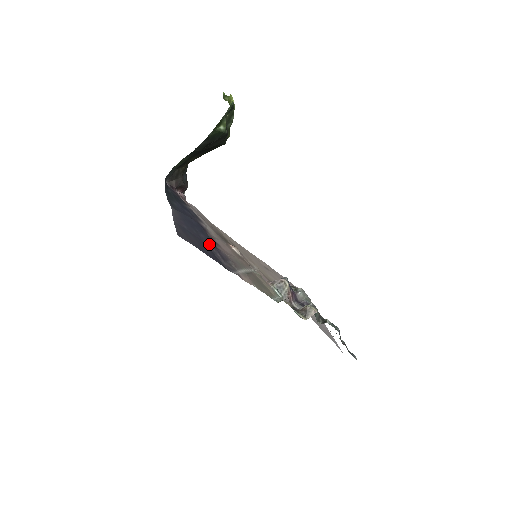
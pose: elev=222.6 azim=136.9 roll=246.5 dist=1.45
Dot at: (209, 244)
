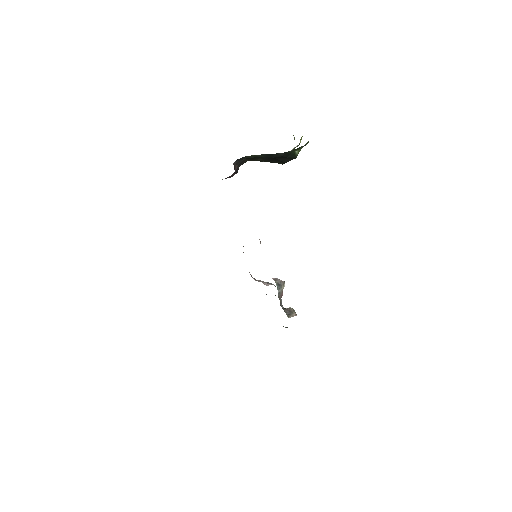
Dot at: occluded
